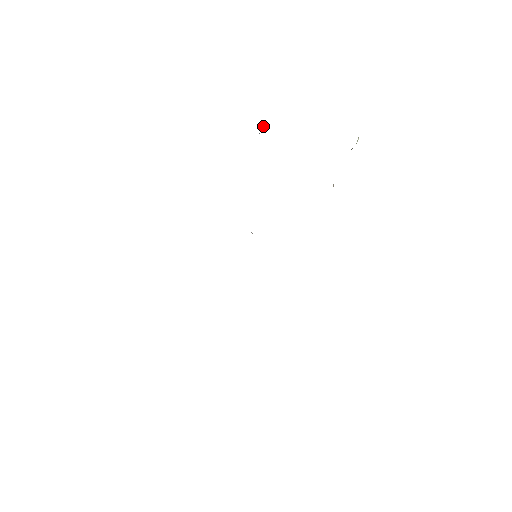
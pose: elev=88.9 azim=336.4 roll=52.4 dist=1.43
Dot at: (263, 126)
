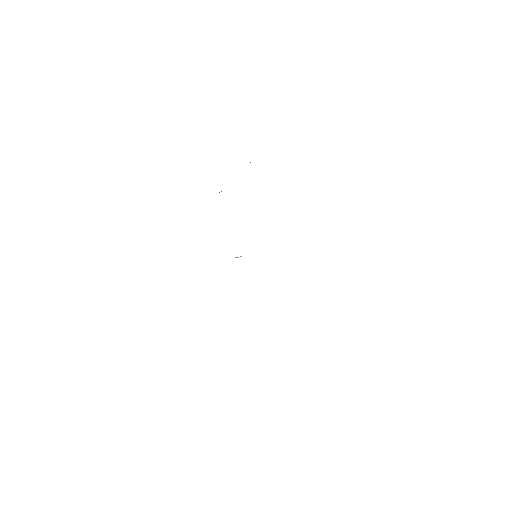
Dot at: occluded
